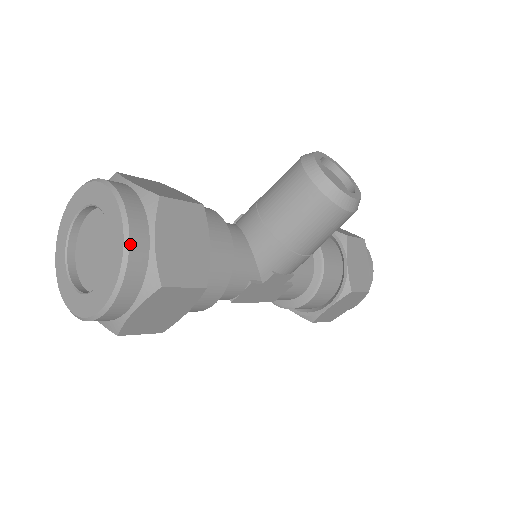
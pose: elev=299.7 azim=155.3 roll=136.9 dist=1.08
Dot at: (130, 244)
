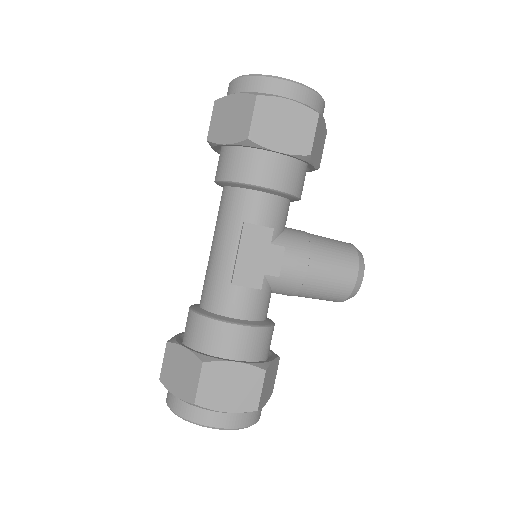
Dot at: (324, 101)
